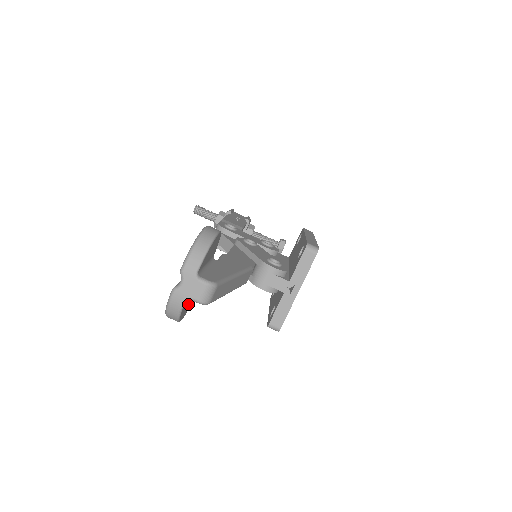
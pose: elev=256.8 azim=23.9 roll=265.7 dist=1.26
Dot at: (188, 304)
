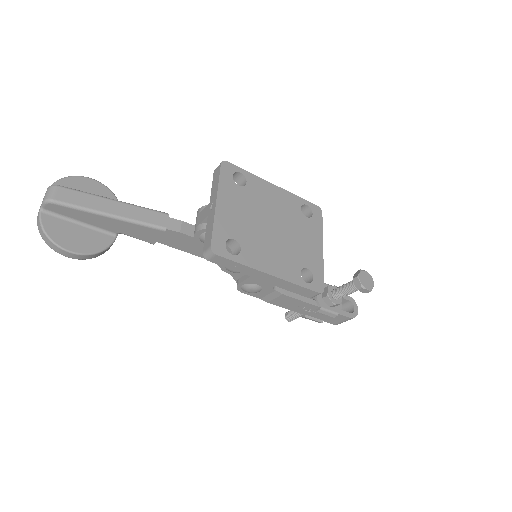
Dot at: (72, 236)
